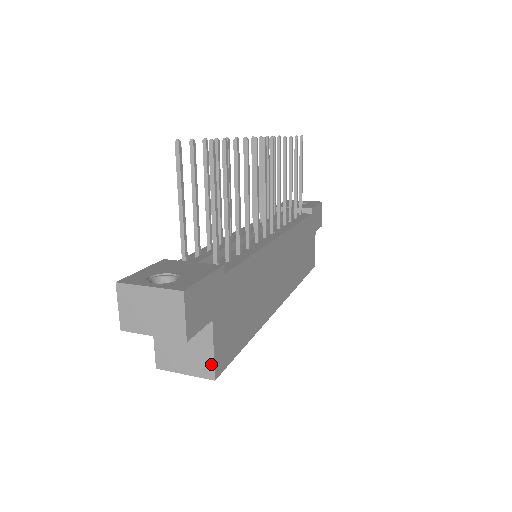
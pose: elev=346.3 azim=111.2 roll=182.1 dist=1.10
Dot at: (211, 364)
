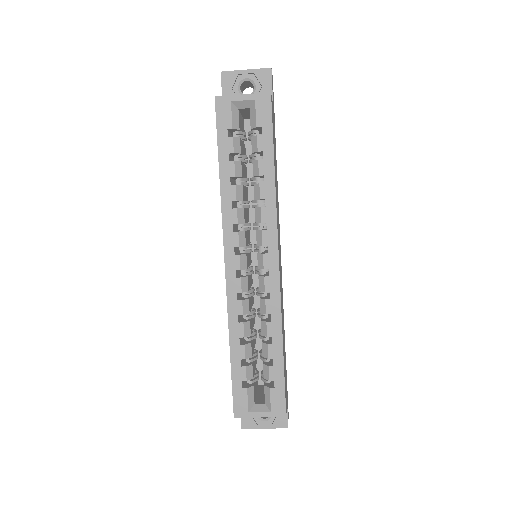
Dot at: occluded
